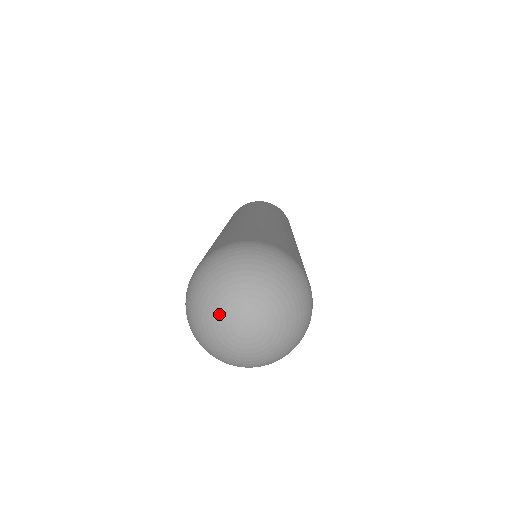
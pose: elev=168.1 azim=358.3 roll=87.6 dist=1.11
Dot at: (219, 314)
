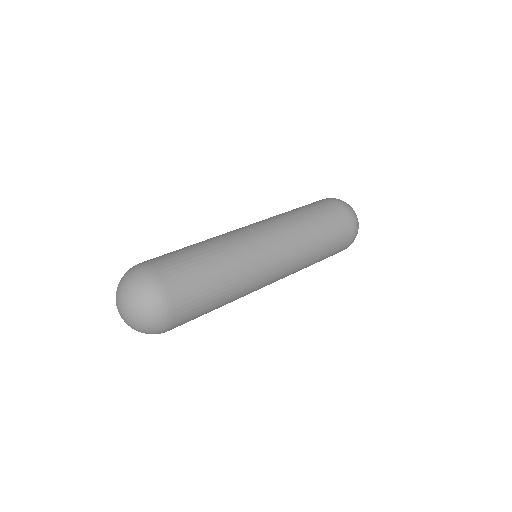
Dot at: (116, 305)
